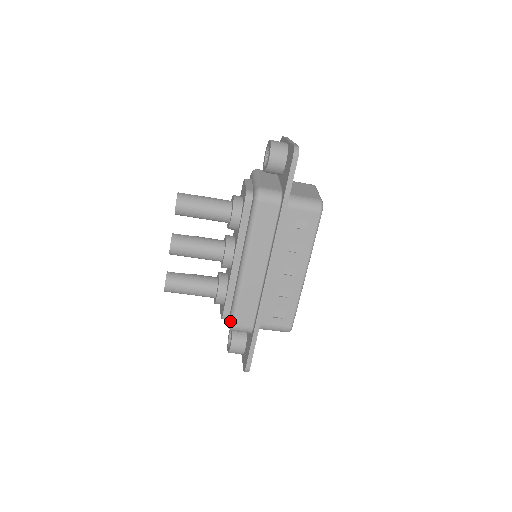
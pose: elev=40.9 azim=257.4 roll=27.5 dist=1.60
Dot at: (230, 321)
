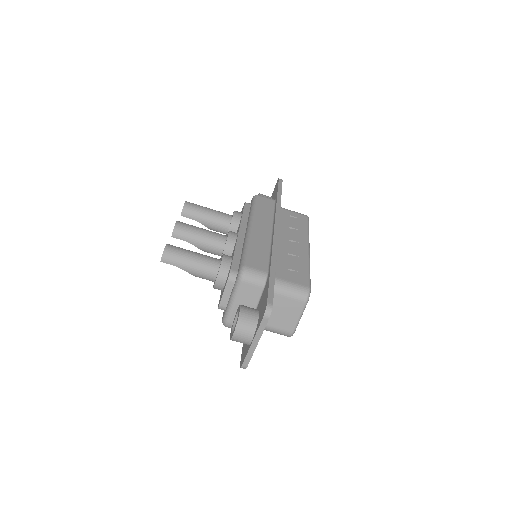
Dot at: (241, 265)
